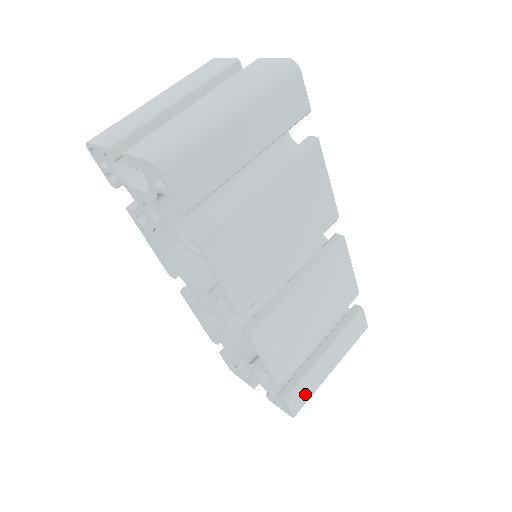
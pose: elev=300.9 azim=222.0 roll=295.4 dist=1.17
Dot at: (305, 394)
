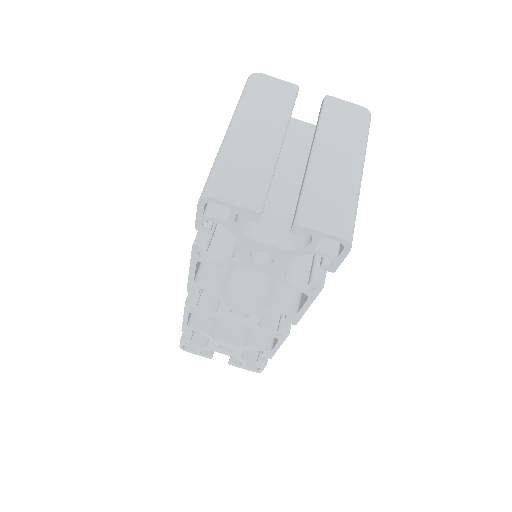
Dot at: occluded
